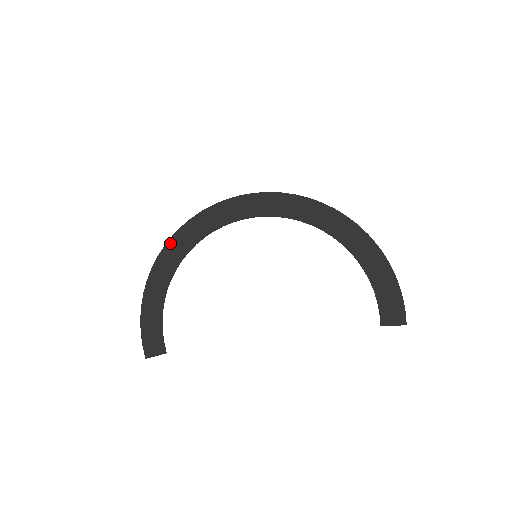
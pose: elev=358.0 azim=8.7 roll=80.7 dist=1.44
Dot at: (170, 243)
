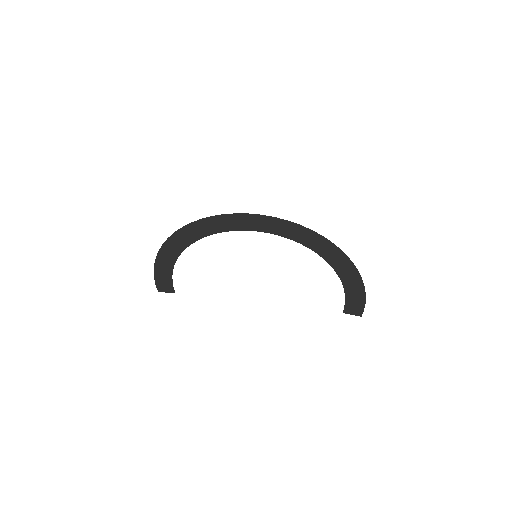
Dot at: (181, 231)
